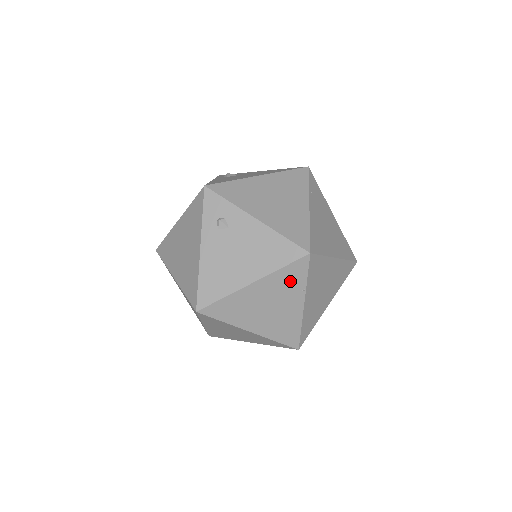
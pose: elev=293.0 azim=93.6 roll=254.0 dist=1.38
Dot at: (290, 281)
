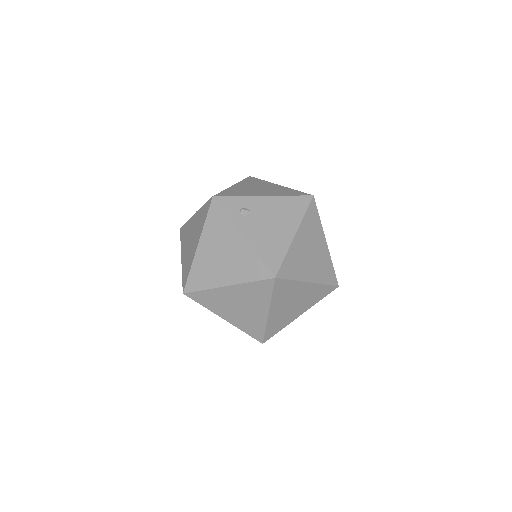
Dot at: (313, 224)
